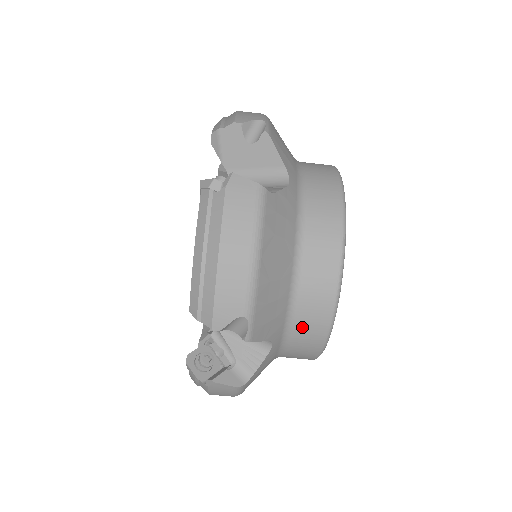
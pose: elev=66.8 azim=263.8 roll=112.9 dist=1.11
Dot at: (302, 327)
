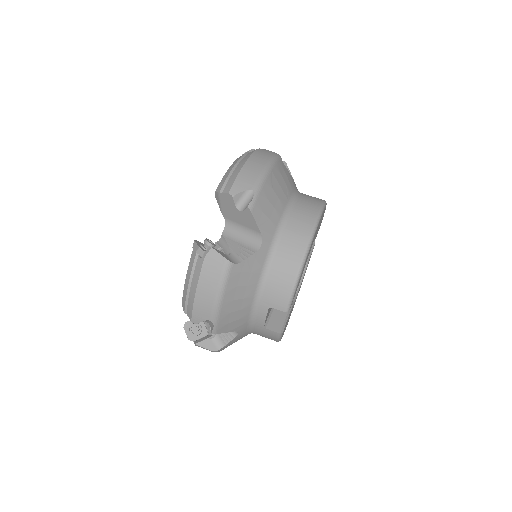
Dot at: (285, 245)
